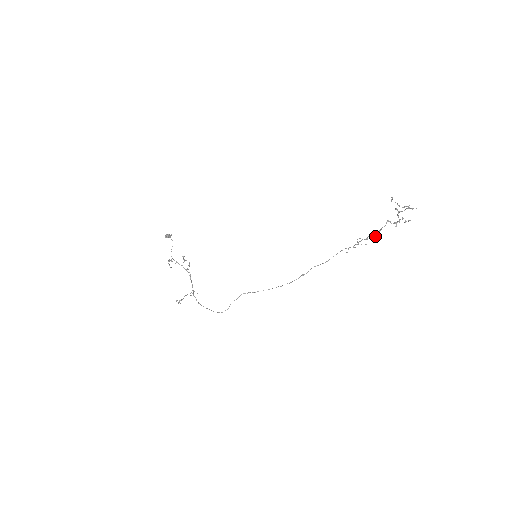
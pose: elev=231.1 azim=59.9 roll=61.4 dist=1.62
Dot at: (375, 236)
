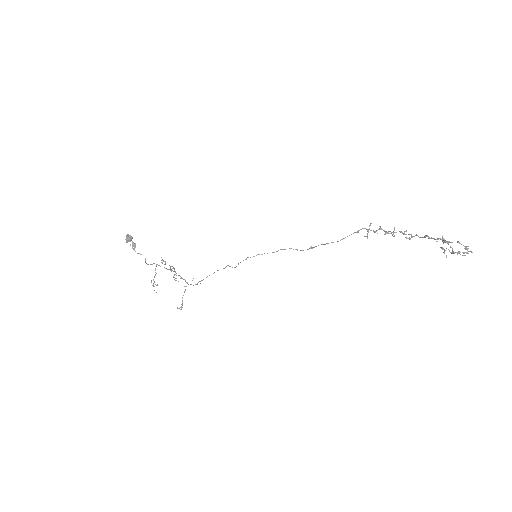
Dot at: occluded
